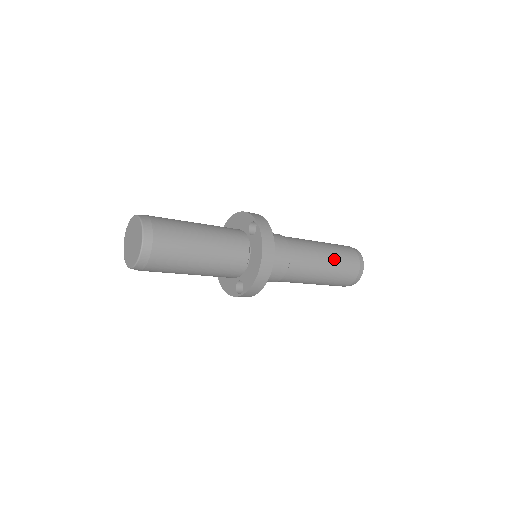
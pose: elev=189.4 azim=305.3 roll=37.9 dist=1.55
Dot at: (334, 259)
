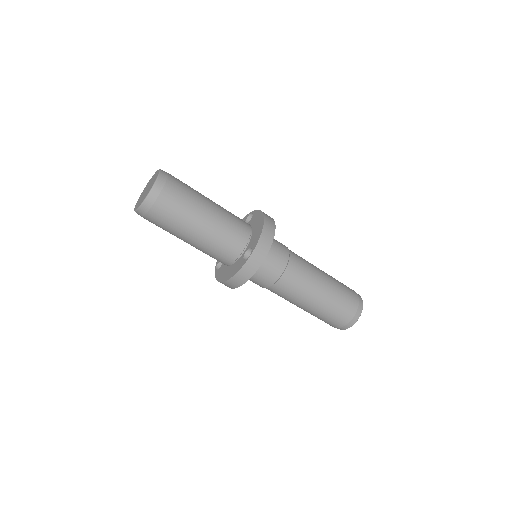
Dot at: (330, 276)
